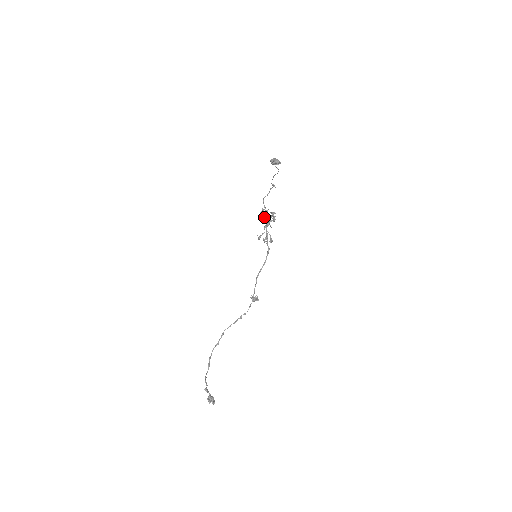
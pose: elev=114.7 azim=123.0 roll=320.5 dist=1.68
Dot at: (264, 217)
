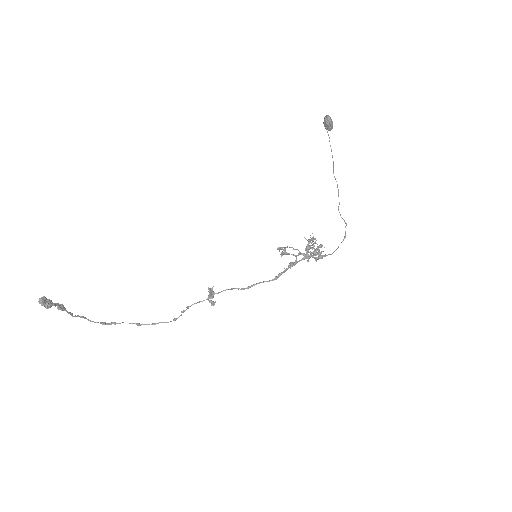
Dot at: (307, 244)
